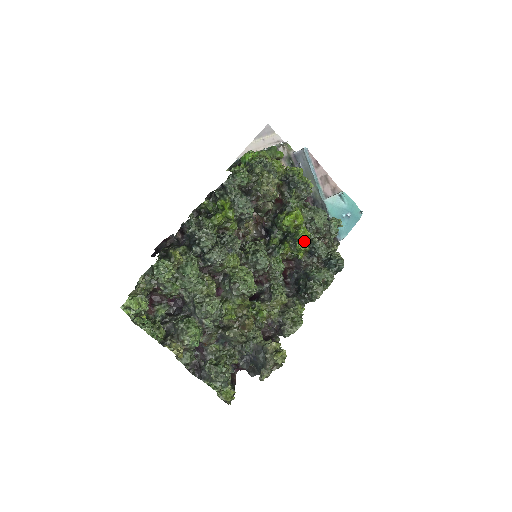
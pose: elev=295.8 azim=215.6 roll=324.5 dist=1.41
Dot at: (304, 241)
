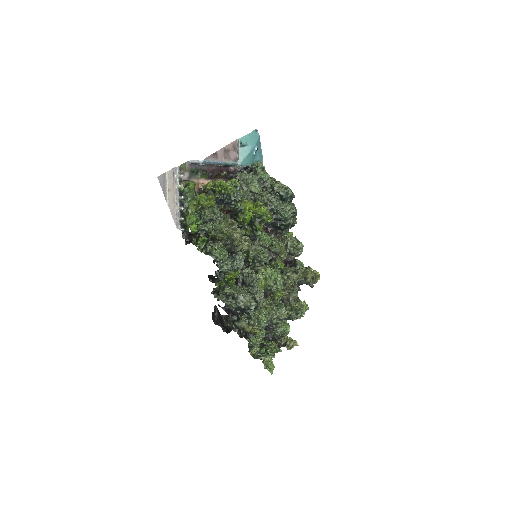
Dot at: (266, 214)
